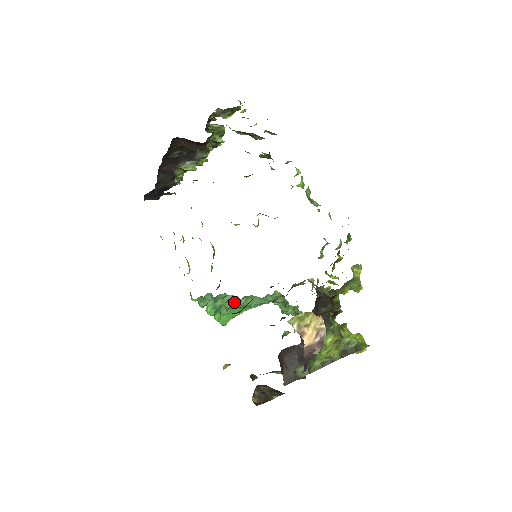
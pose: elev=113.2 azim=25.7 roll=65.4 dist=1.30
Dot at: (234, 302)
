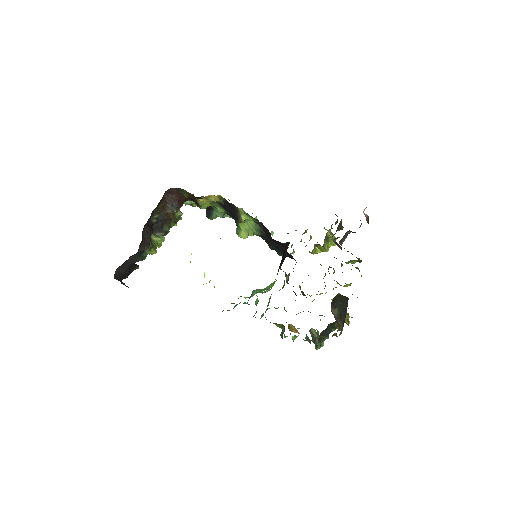
Dot at: (259, 289)
